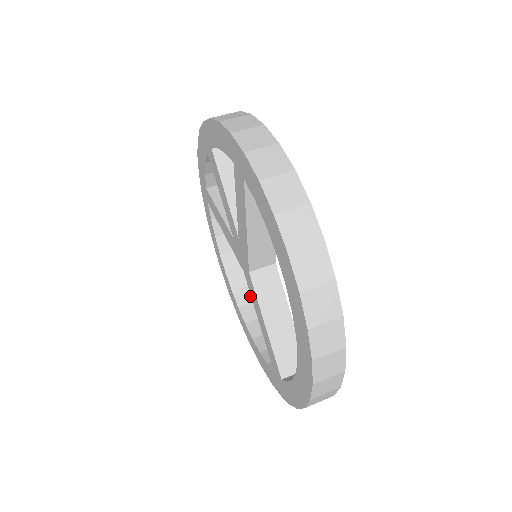
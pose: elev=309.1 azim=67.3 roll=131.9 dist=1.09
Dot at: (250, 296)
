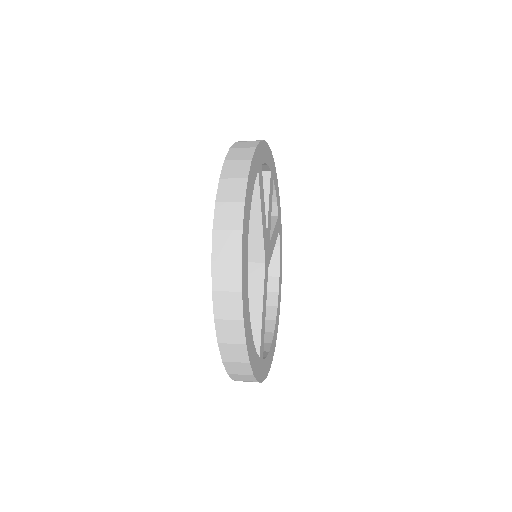
Dot at: (270, 315)
